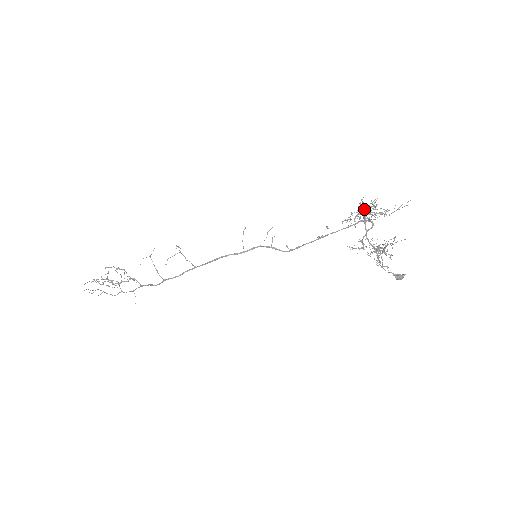
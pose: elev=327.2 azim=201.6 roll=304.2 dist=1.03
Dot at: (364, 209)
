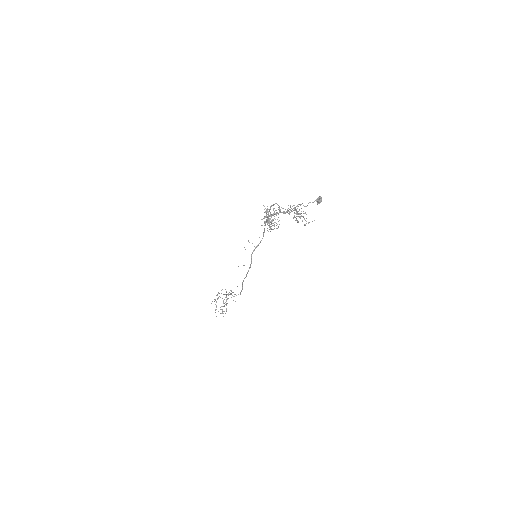
Dot at: (269, 226)
